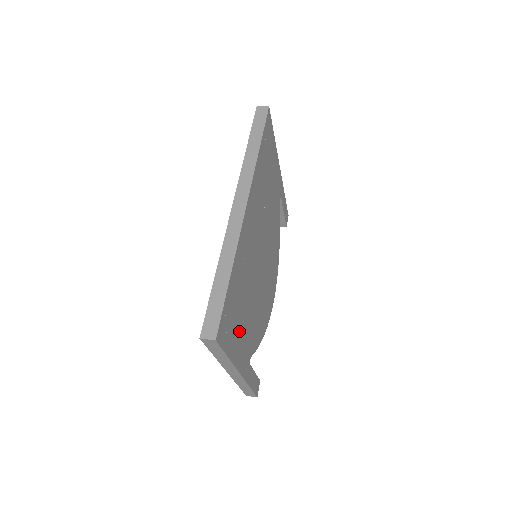
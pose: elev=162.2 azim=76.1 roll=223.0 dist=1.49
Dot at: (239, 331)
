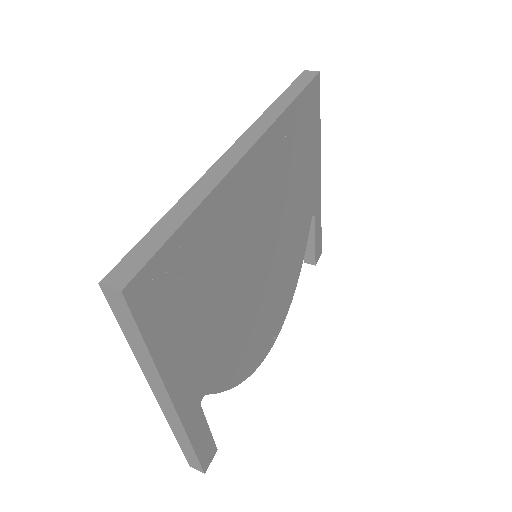
Dot at: (188, 328)
